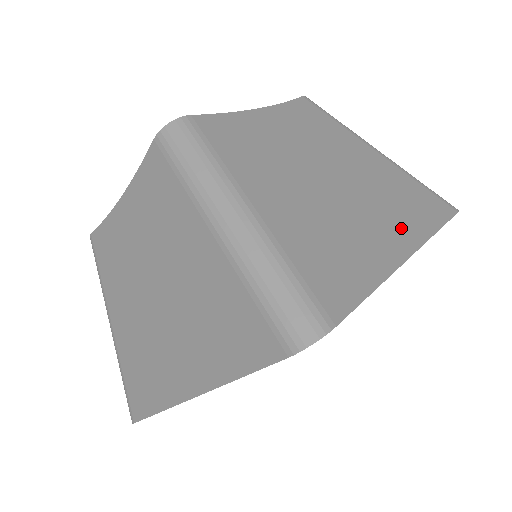
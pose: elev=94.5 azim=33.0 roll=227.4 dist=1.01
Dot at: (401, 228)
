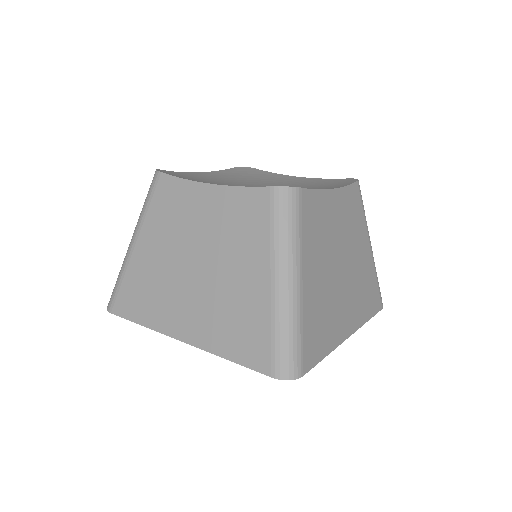
Dot at: (354, 314)
